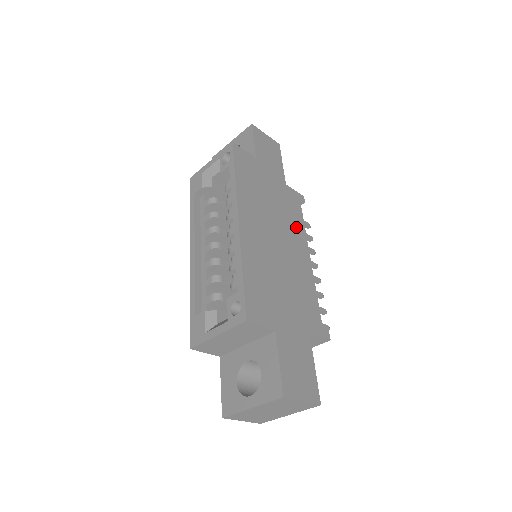
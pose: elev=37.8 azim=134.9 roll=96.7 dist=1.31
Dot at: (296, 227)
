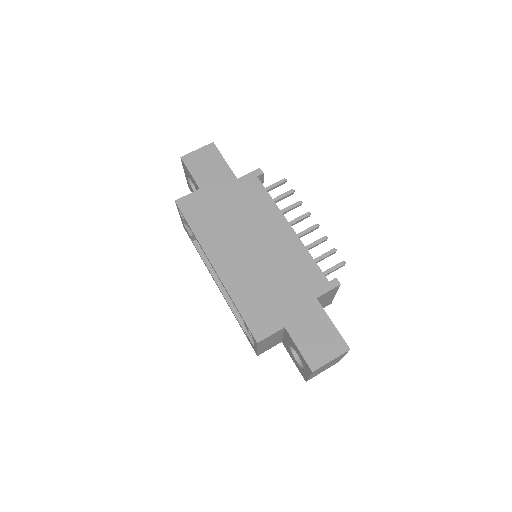
Dot at: (265, 211)
